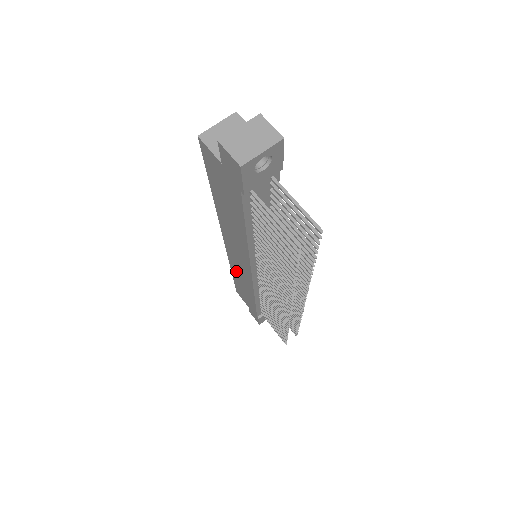
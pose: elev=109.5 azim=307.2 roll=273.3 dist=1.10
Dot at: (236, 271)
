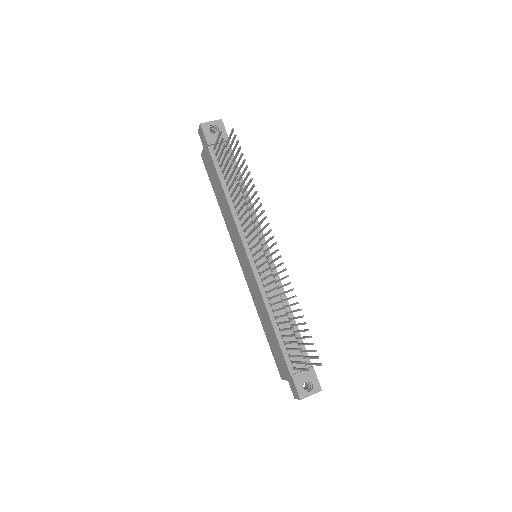
Dot at: (256, 302)
